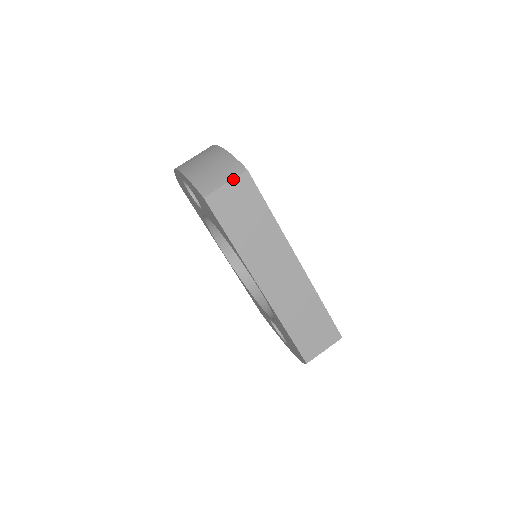
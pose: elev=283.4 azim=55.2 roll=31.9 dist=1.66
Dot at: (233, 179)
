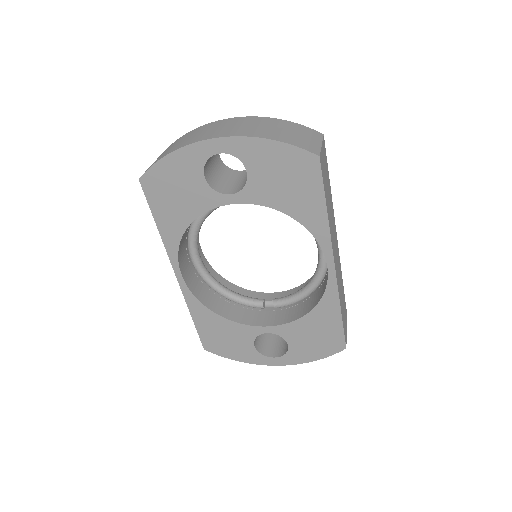
Dot at: (322, 141)
